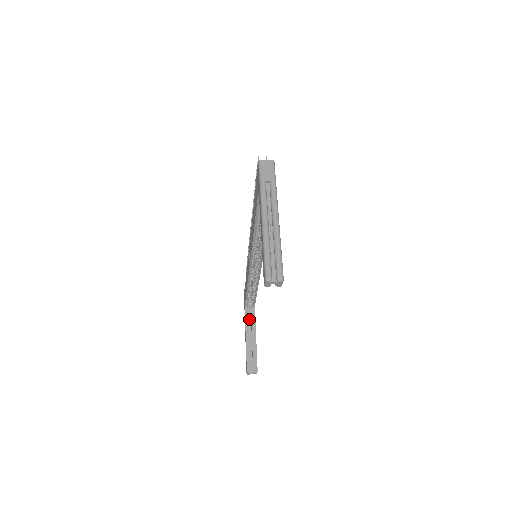
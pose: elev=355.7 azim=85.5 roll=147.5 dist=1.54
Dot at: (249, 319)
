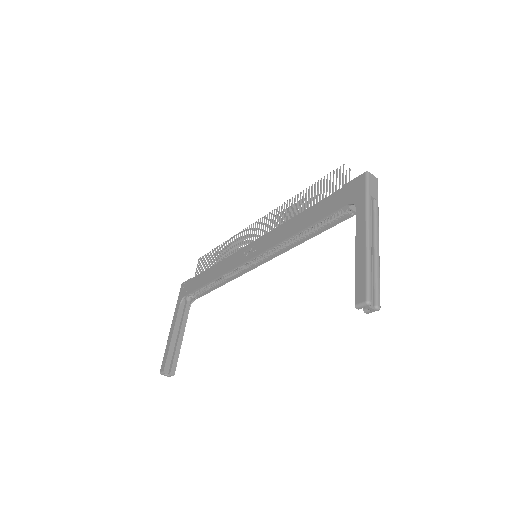
Dot at: (181, 313)
